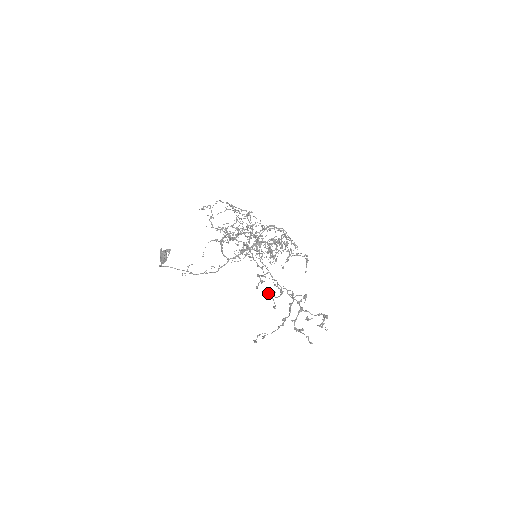
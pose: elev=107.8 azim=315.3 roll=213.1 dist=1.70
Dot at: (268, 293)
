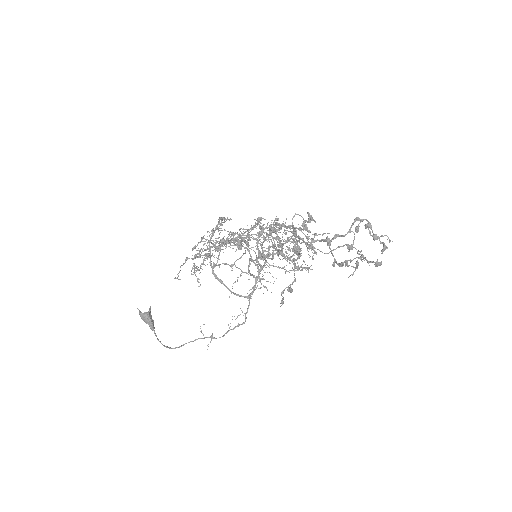
Dot at: (268, 252)
